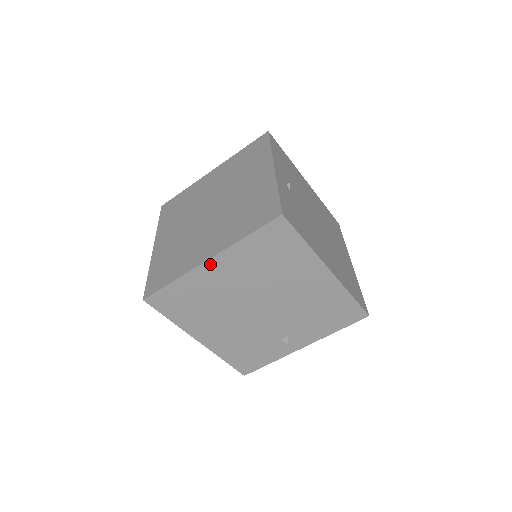
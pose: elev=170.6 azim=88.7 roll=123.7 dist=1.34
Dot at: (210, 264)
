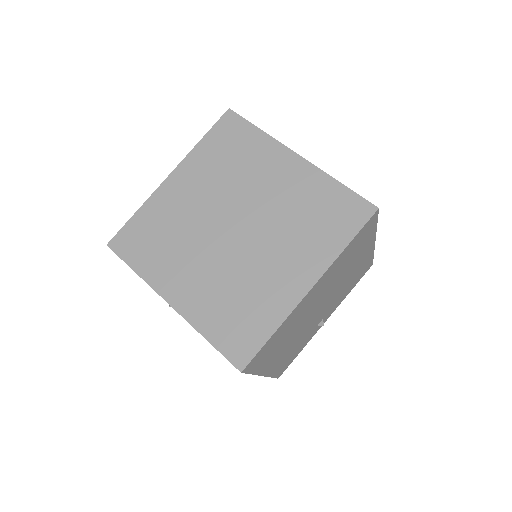
Dot at: (311, 291)
